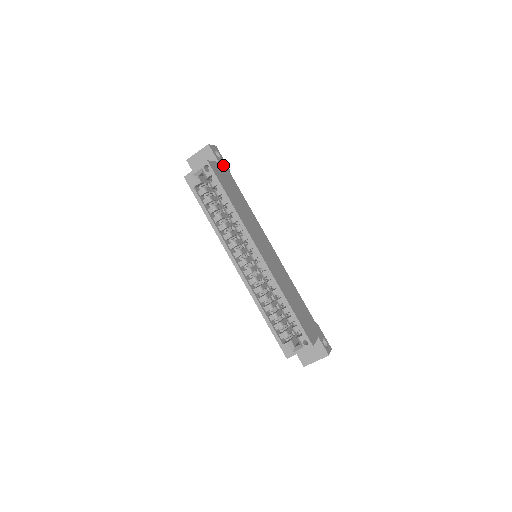
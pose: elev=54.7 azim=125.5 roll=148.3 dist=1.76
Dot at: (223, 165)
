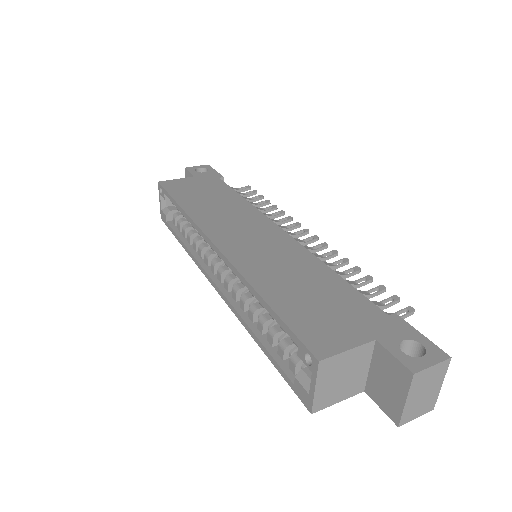
Dot at: (206, 176)
